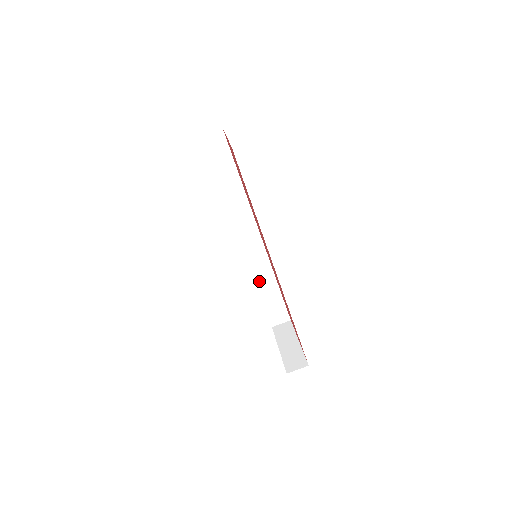
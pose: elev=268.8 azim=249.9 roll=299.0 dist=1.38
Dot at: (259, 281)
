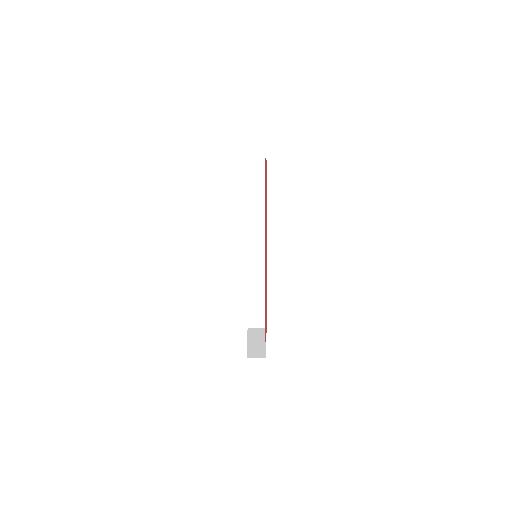
Dot at: (251, 284)
